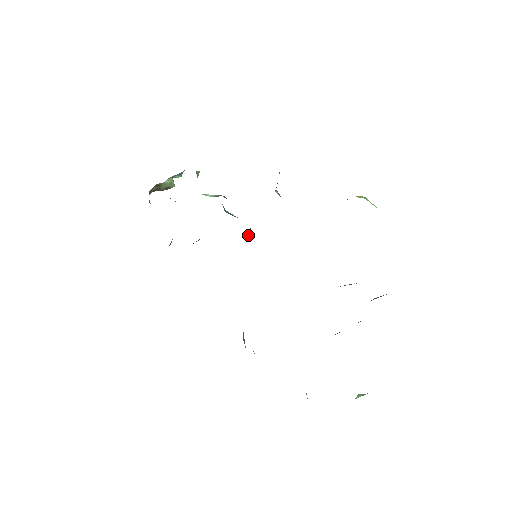
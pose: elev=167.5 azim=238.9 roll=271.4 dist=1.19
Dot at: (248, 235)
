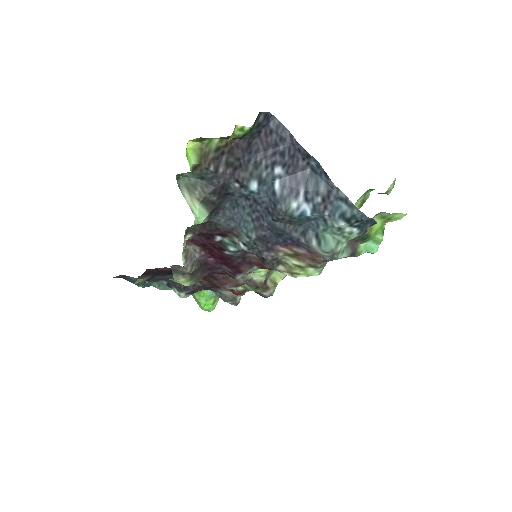
Dot at: (267, 286)
